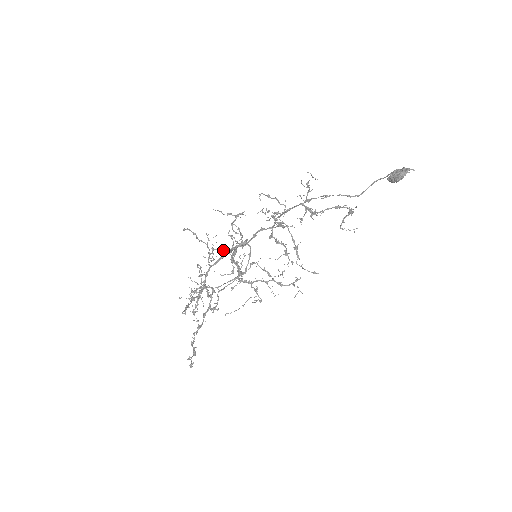
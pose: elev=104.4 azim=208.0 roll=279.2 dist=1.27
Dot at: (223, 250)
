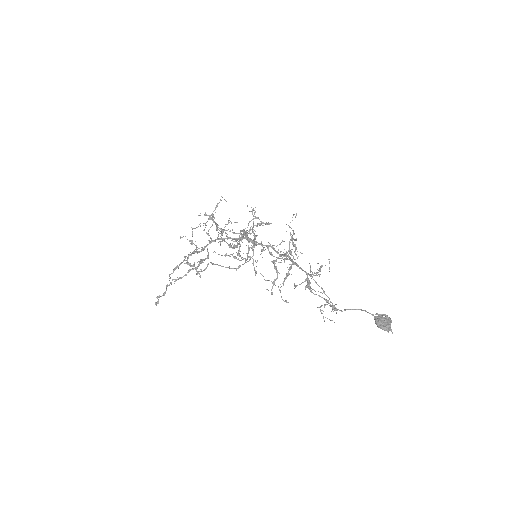
Dot at: (231, 247)
